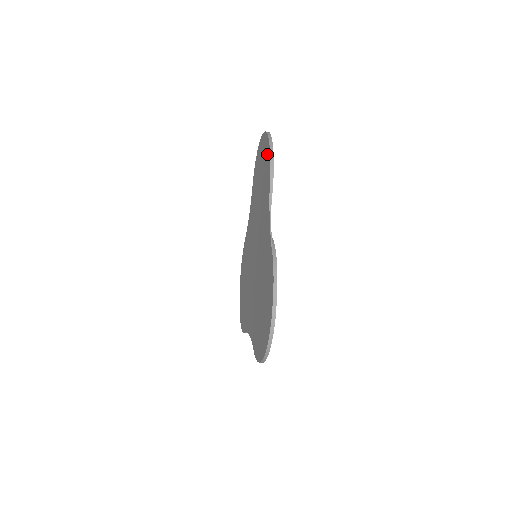
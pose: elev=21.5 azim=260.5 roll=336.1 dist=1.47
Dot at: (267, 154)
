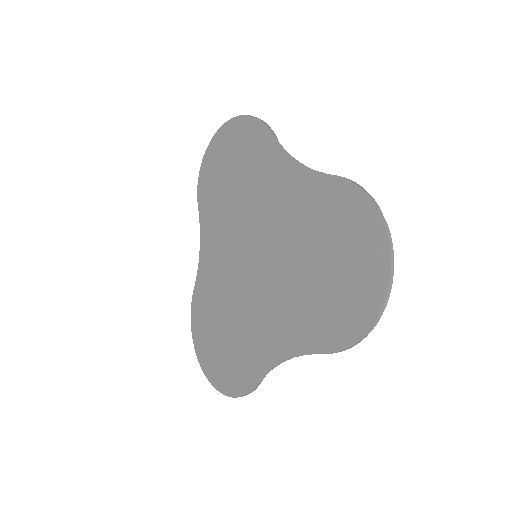
Dot at: (247, 128)
